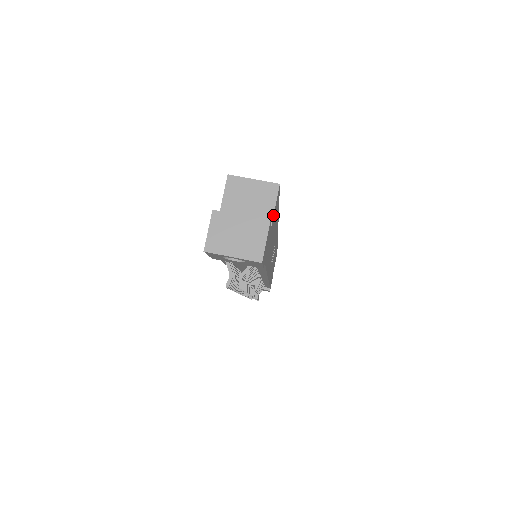
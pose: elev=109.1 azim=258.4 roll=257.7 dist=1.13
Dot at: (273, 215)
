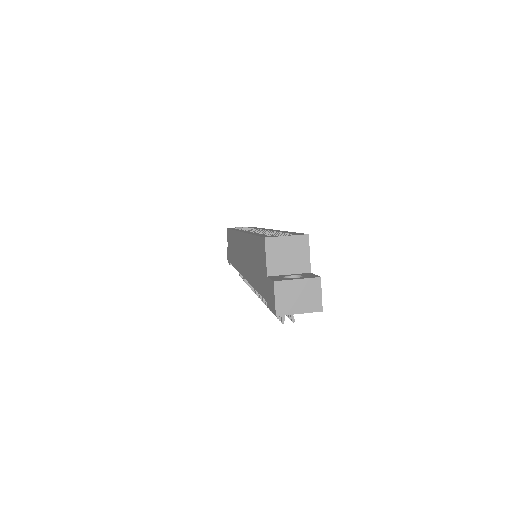
Dot at: occluded
